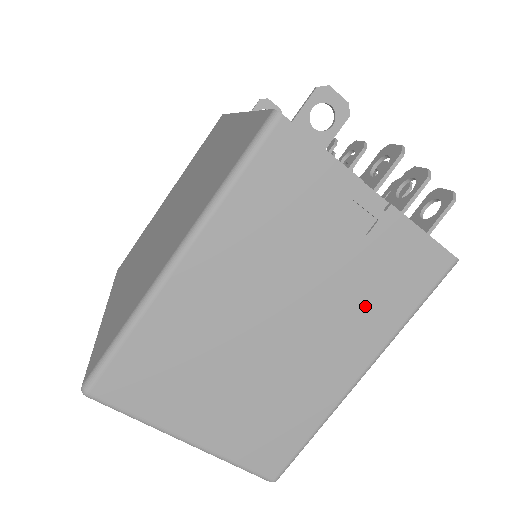
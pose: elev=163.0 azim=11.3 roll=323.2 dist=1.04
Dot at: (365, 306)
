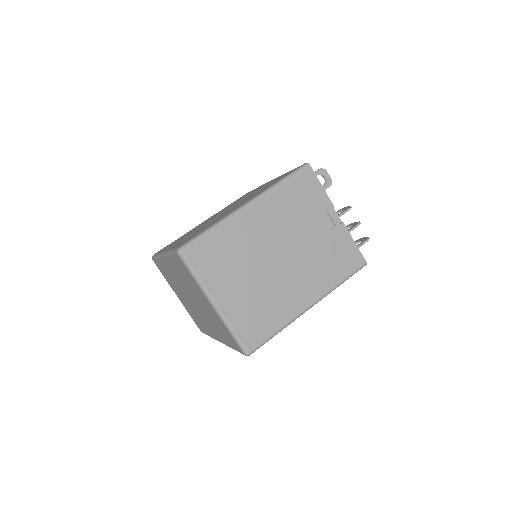
Dot at: (321, 267)
